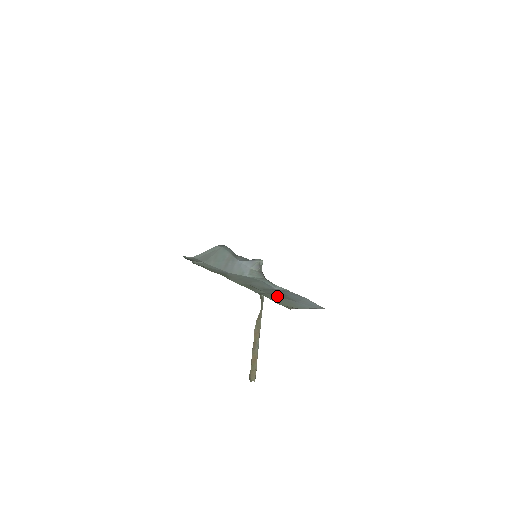
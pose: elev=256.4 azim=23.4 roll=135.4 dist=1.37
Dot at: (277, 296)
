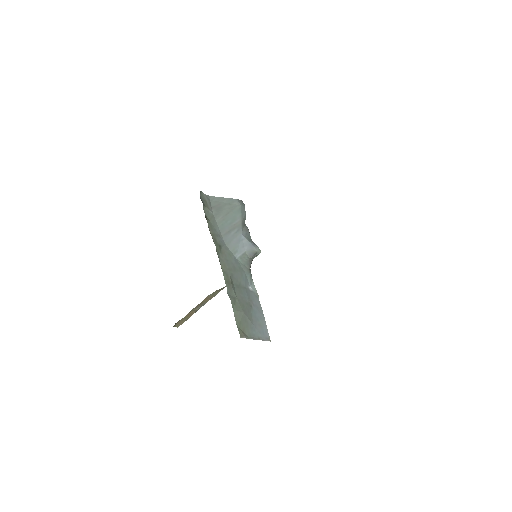
Dot at: (242, 309)
